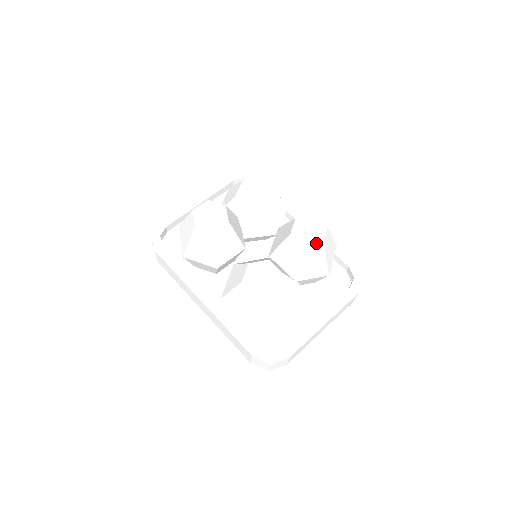
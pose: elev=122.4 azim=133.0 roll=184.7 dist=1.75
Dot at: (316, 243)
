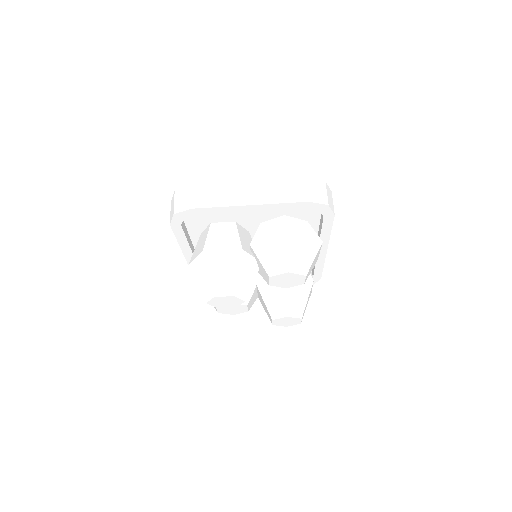
Dot at: occluded
